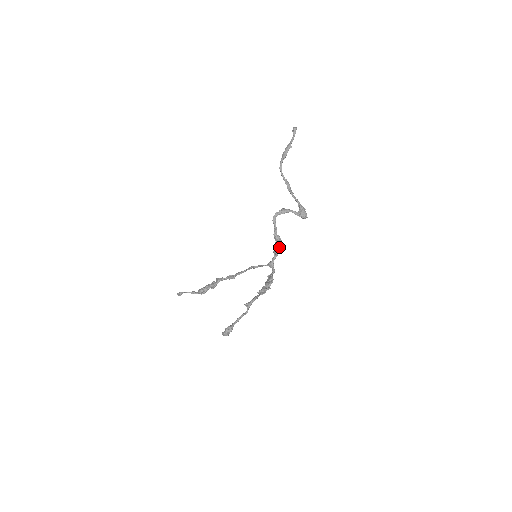
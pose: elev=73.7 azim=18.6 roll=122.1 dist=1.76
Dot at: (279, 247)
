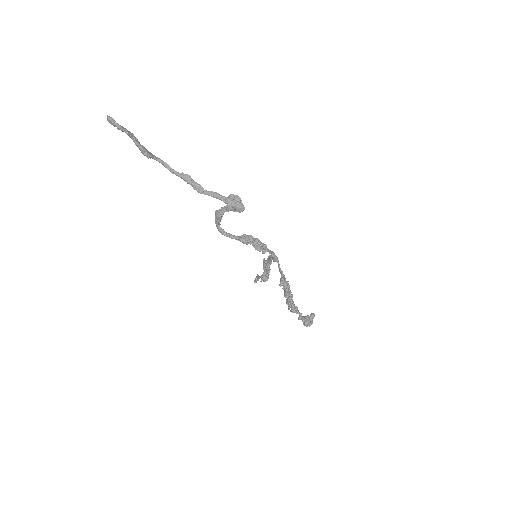
Dot at: (259, 247)
